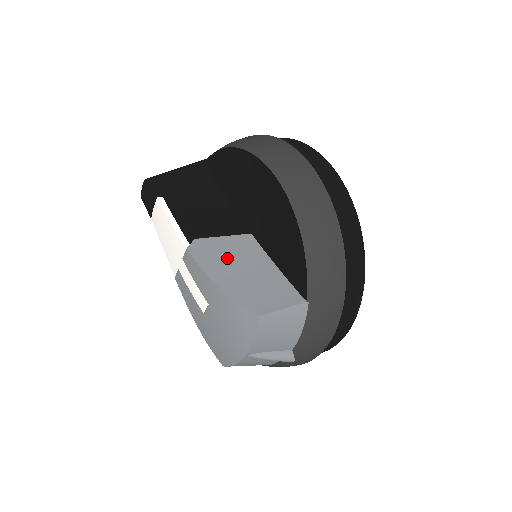
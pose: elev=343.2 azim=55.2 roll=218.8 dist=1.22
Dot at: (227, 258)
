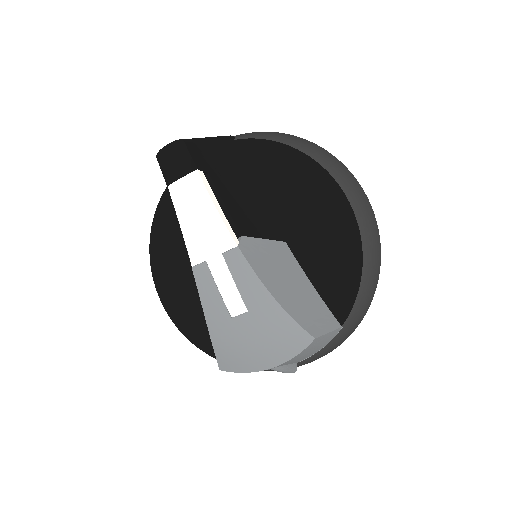
Dot at: (274, 266)
